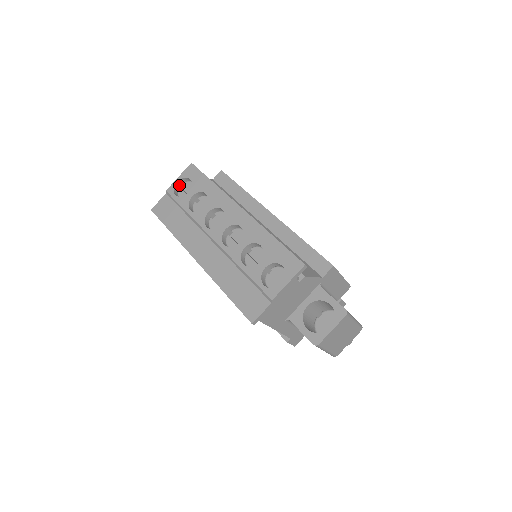
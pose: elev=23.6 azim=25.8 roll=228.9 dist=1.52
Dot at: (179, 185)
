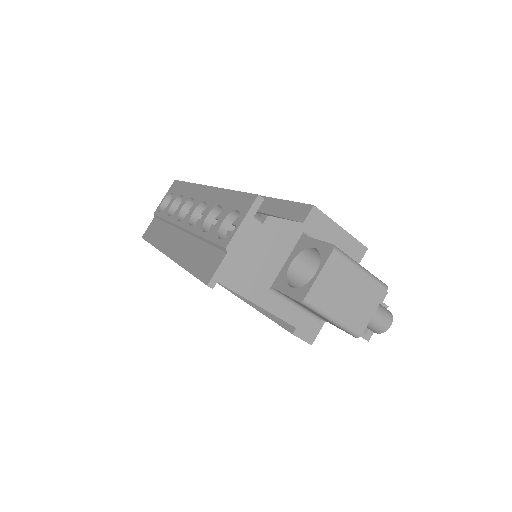
Dot at: (166, 205)
